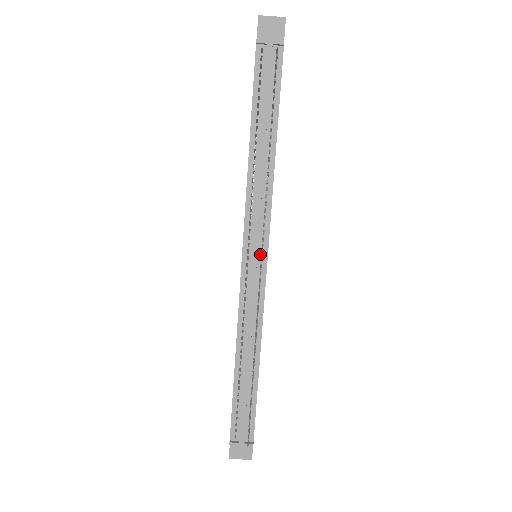
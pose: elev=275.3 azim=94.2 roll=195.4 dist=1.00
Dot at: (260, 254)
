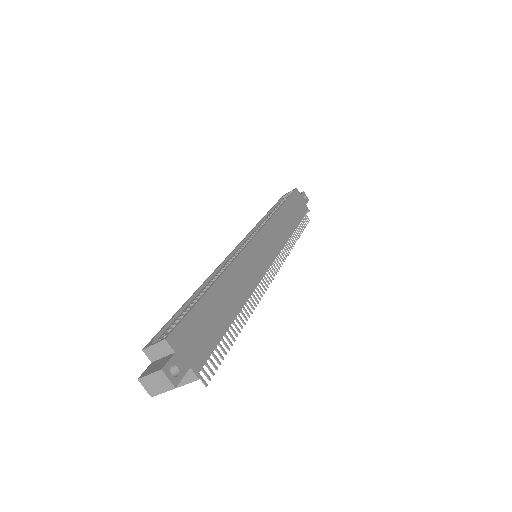
Dot at: occluded
